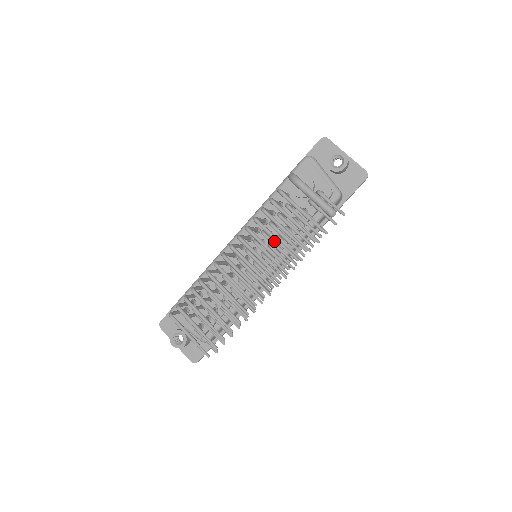
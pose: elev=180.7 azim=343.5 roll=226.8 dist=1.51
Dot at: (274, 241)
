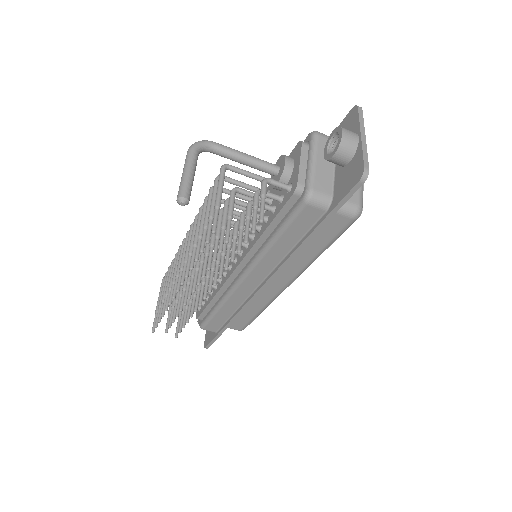
Dot at: occluded
